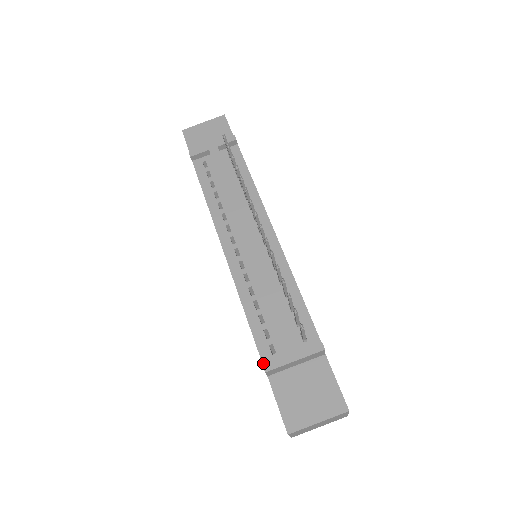
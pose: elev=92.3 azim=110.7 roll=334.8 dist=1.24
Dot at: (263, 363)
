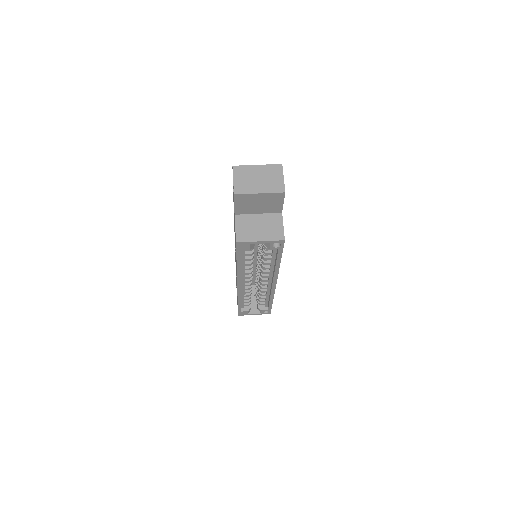
Dot at: occluded
